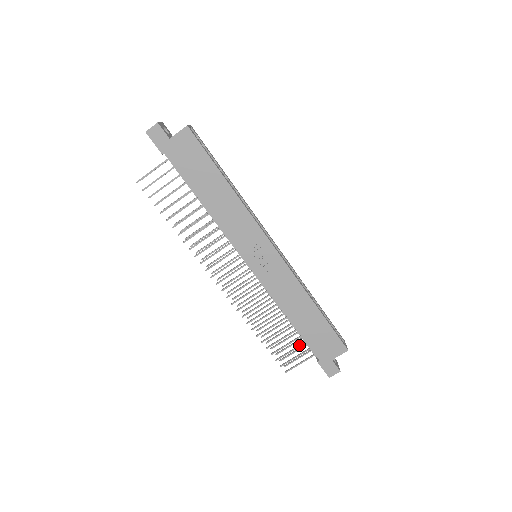
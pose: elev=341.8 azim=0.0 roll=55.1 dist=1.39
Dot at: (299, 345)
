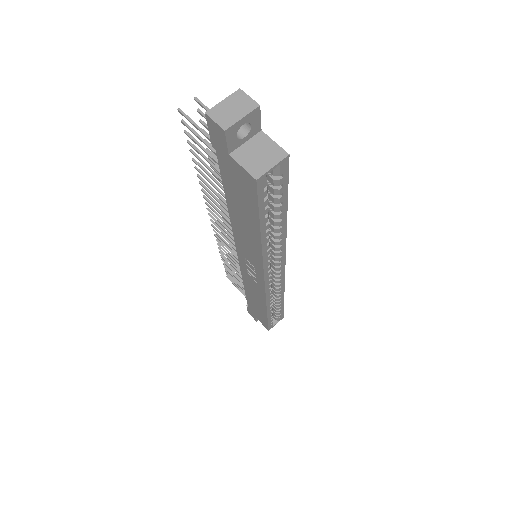
Dot at: (244, 290)
